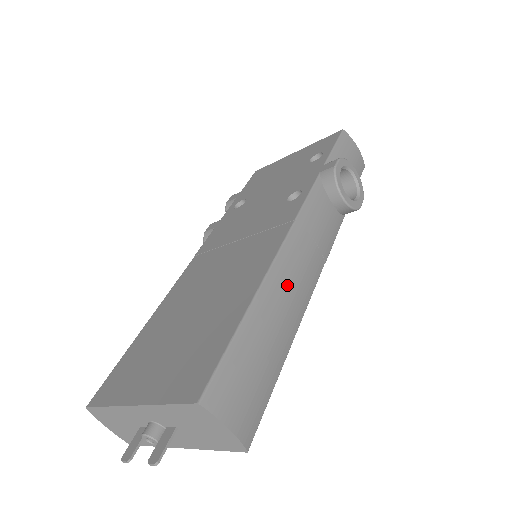
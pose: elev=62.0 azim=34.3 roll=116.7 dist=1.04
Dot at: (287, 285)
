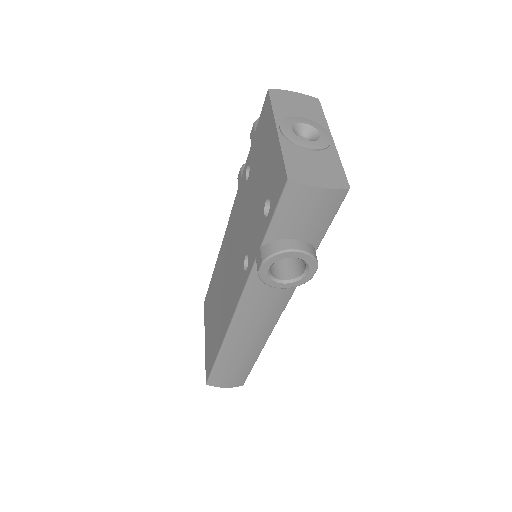
Dot at: (241, 342)
